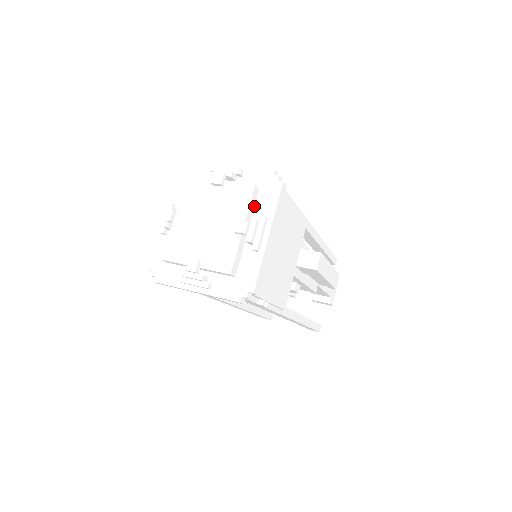
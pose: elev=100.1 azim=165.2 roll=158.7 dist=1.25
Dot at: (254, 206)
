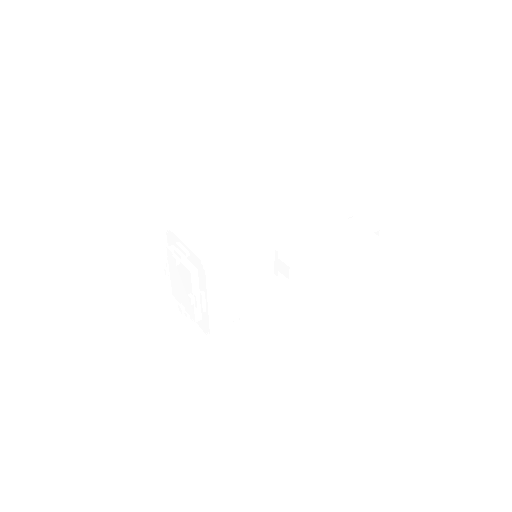
Dot at: (198, 280)
